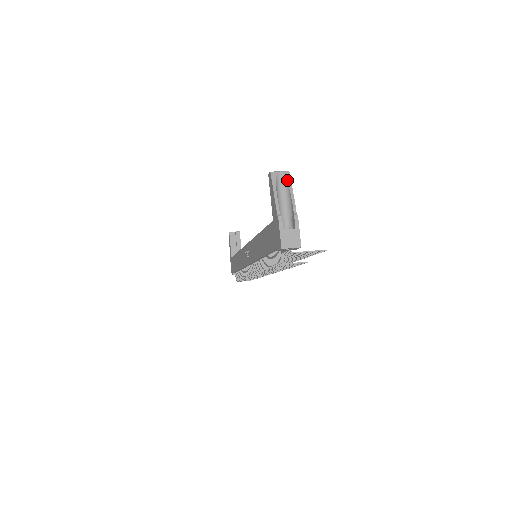
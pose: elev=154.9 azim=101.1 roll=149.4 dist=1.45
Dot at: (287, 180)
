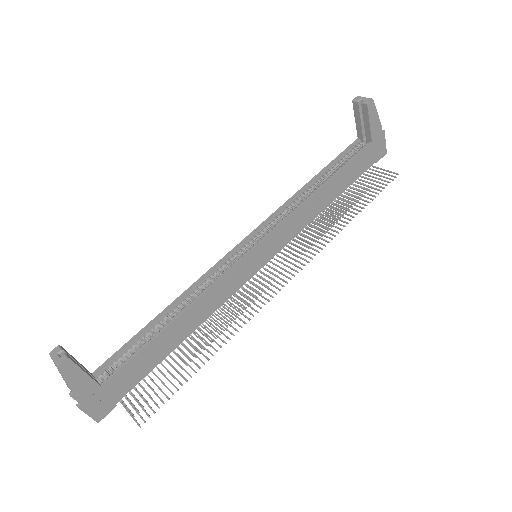
Dot at: (61, 373)
